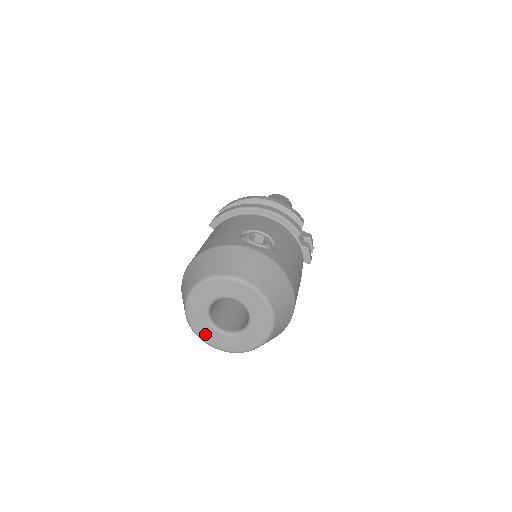
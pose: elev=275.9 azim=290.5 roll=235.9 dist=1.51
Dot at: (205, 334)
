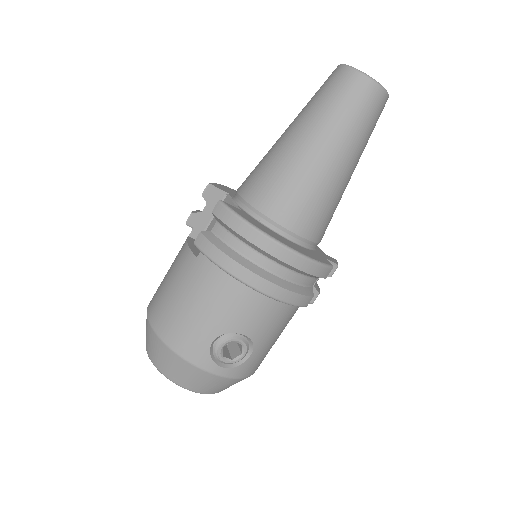
Dot at: occluded
